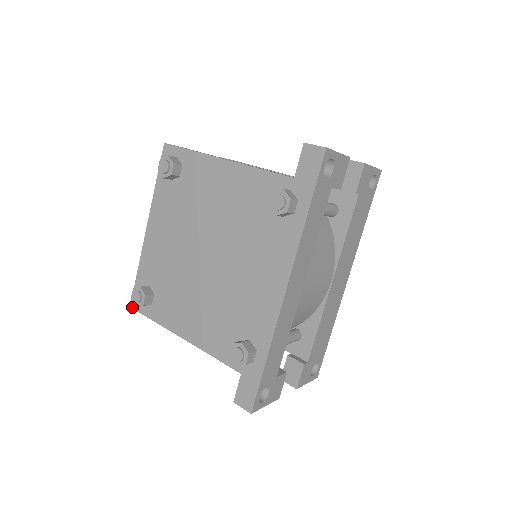
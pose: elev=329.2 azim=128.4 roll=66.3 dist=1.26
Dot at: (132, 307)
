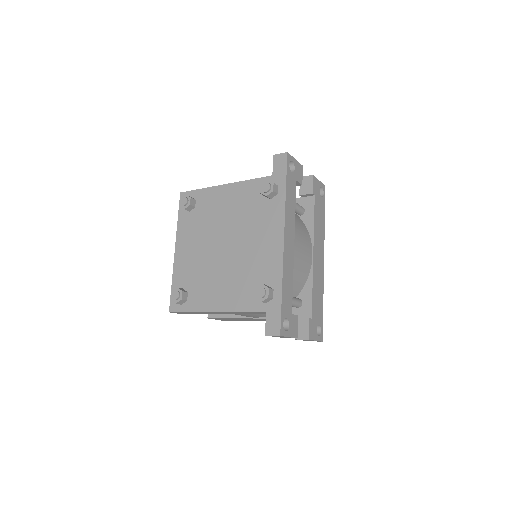
Dot at: (171, 311)
